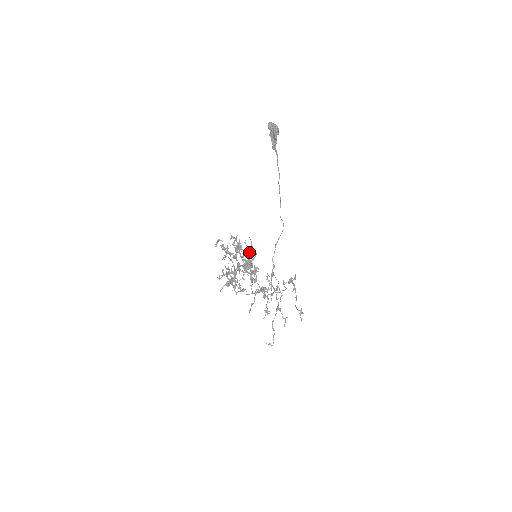
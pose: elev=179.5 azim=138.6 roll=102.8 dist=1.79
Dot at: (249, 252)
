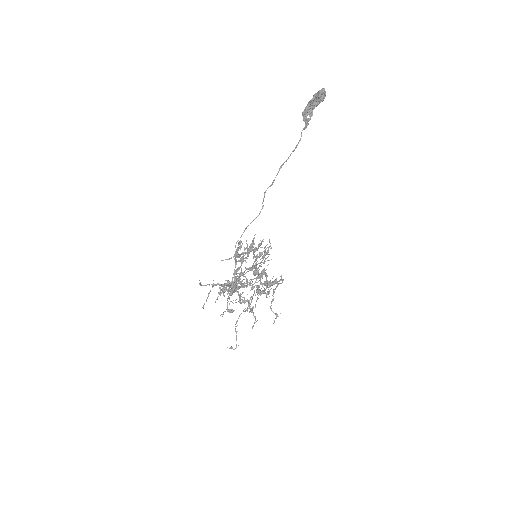
Dot at: (264, 257)
